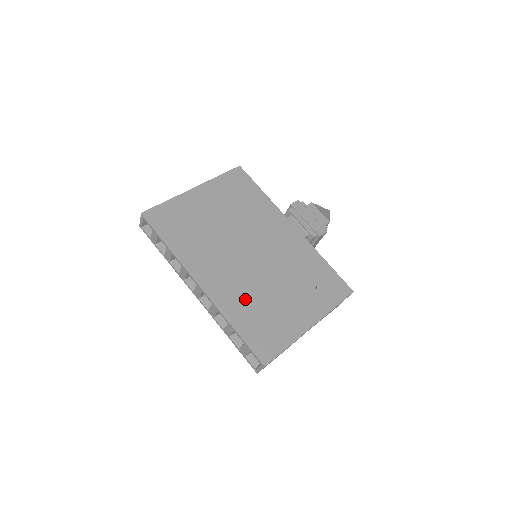
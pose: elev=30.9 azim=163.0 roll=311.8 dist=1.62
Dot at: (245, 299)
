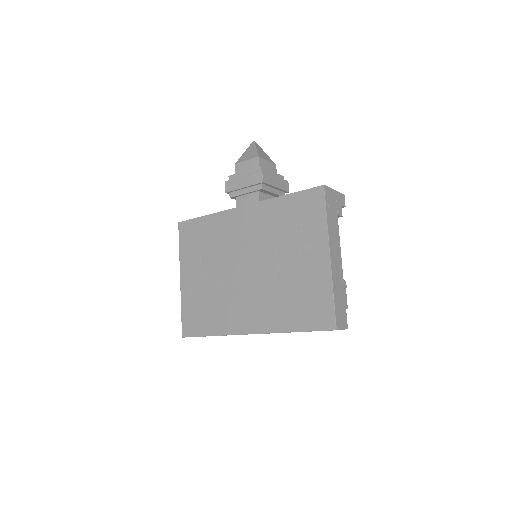
Dot at: (277, 304)
